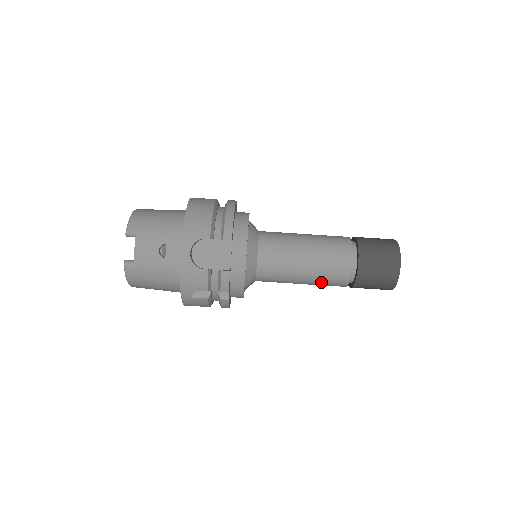
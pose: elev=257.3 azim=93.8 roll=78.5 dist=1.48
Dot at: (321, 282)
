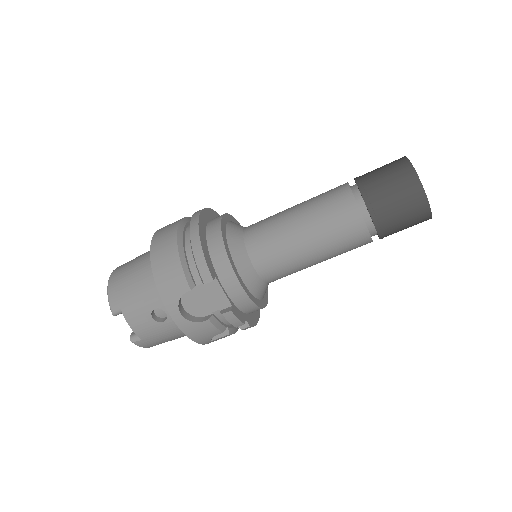
Dot at: (340, 254)
